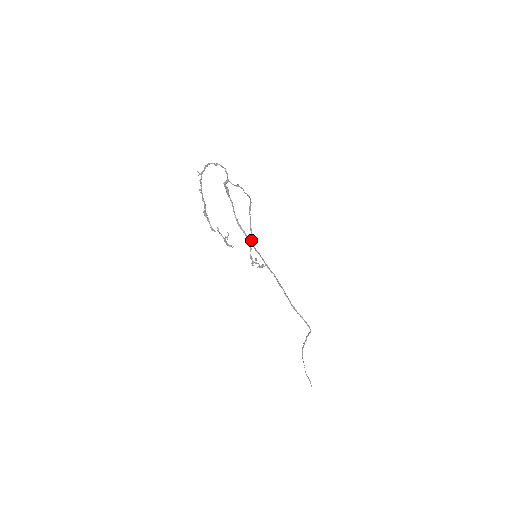
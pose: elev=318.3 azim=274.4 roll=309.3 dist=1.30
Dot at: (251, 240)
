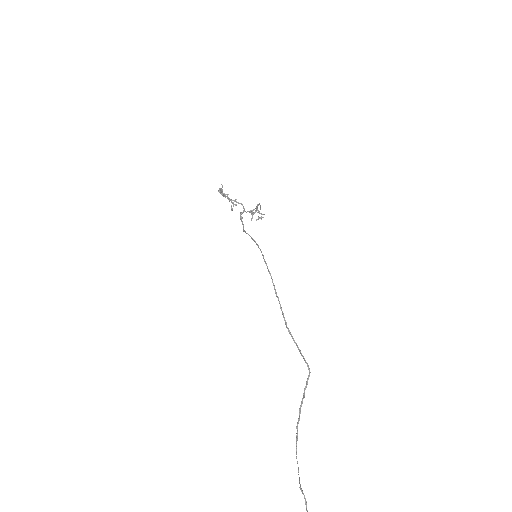
Dot at: occluded
